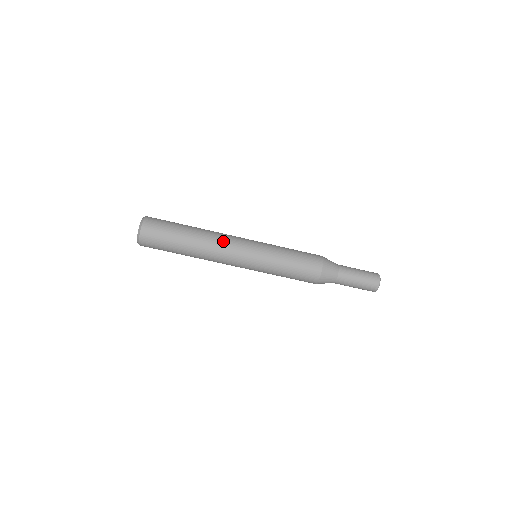
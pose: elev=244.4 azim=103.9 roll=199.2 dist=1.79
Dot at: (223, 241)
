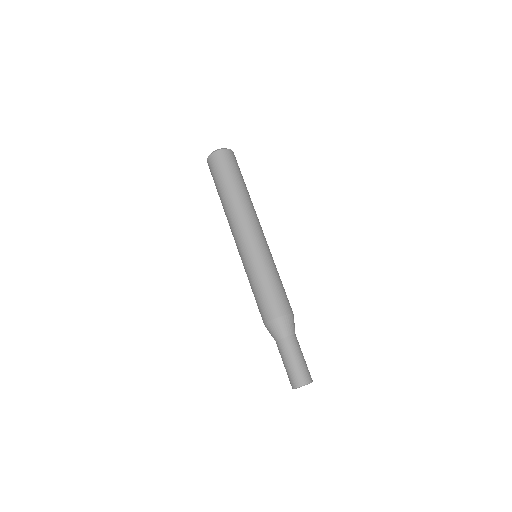
Dot at: (246, 218)
